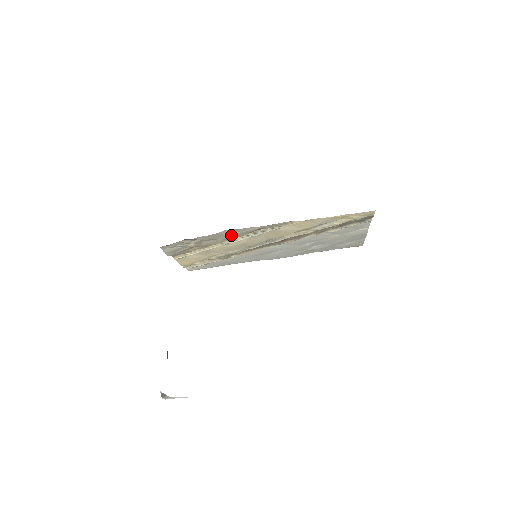
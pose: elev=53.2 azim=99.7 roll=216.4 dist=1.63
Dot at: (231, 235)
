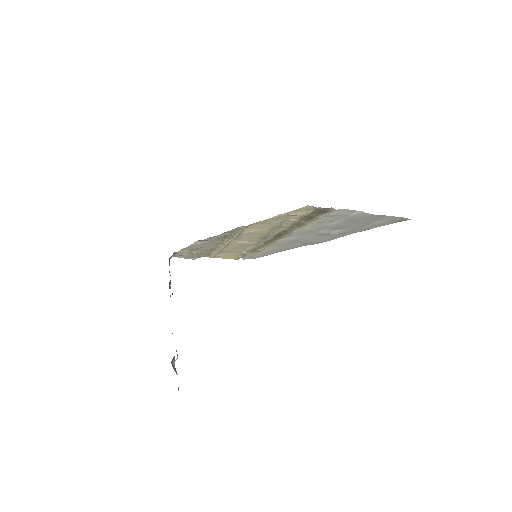
Dot at: (210, 242)
